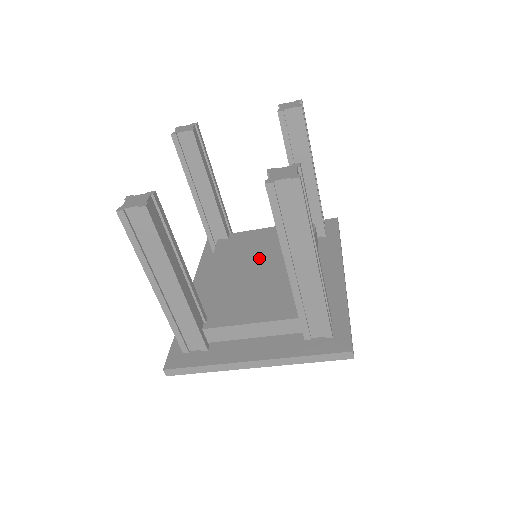
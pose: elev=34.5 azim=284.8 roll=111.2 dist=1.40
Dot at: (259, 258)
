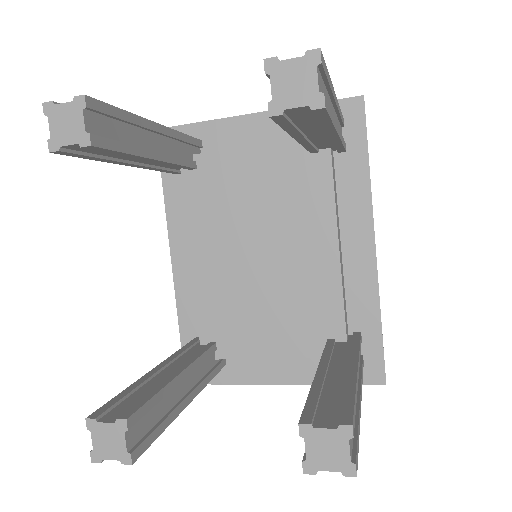
Dot at: (256, 230)
